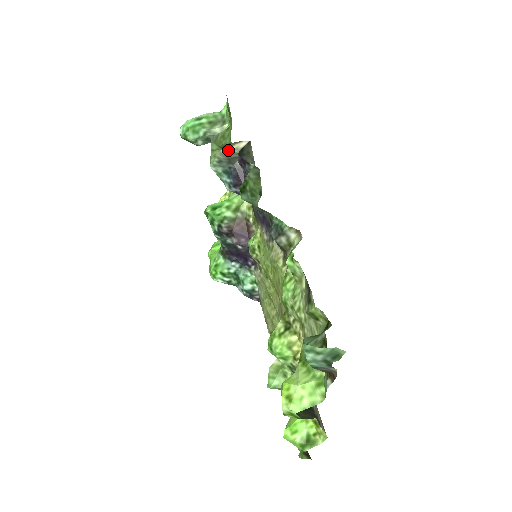
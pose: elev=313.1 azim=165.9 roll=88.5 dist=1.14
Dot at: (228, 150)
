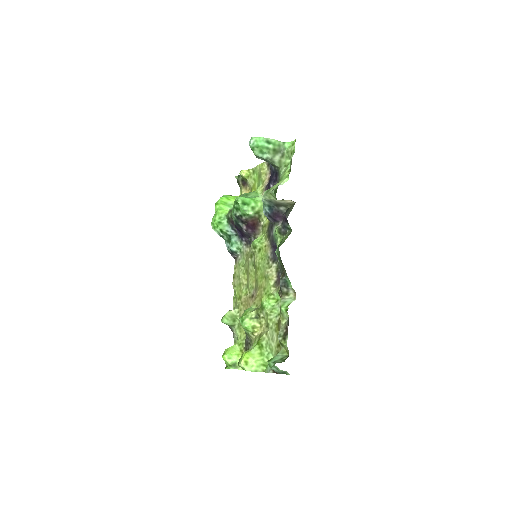
Dot at: (280, 201)
